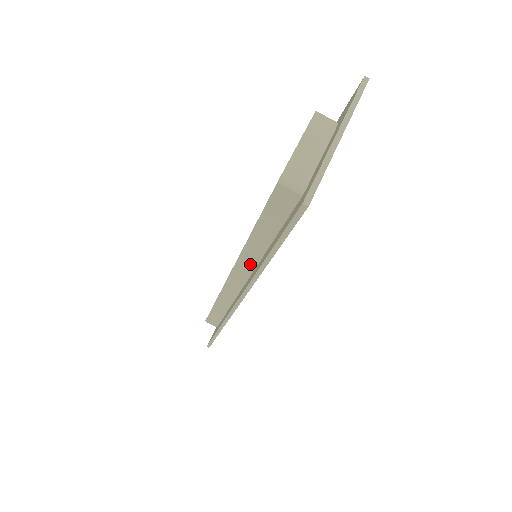
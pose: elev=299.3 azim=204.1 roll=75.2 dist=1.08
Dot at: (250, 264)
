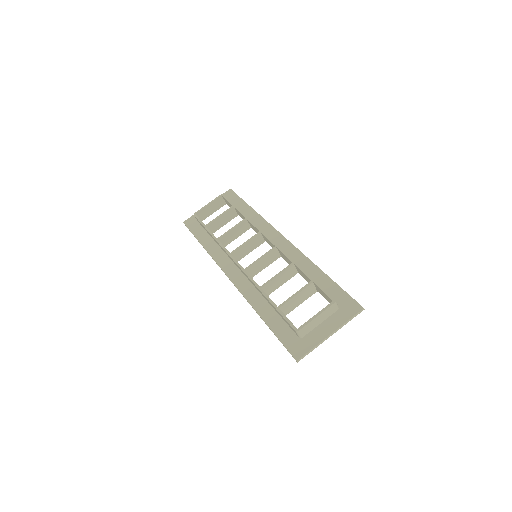
Dot at: (253, 284)
